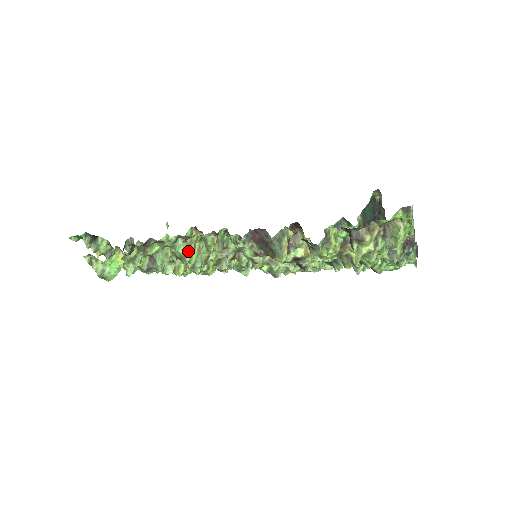
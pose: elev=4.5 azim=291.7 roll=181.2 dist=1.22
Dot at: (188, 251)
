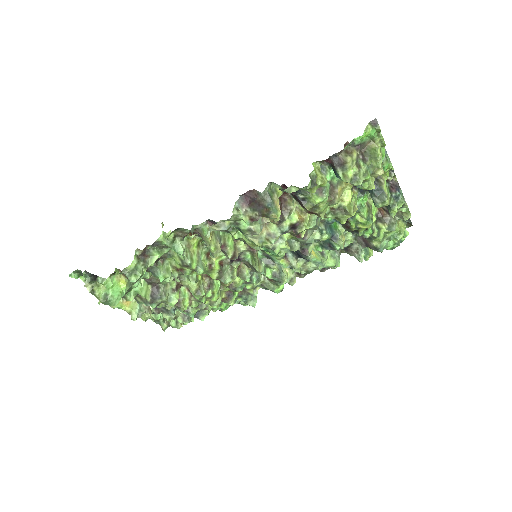
Dot at: (187, 254)
